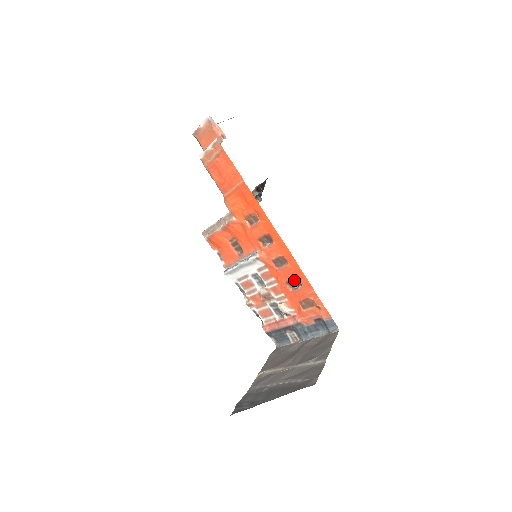
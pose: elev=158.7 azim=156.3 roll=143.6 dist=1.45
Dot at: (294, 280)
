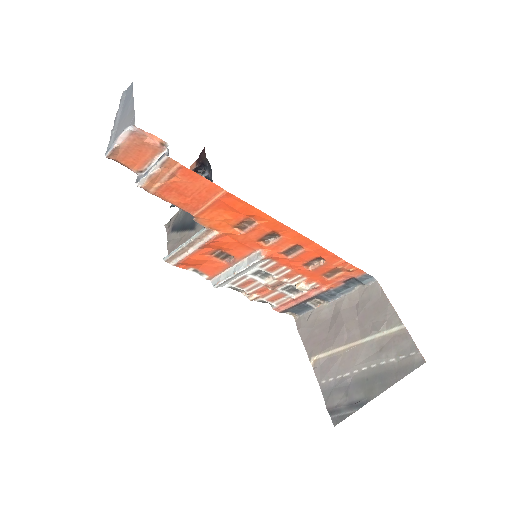
Dot at: (314, 259)
